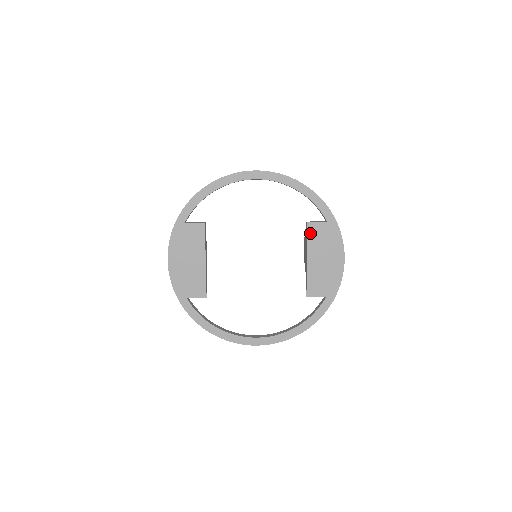
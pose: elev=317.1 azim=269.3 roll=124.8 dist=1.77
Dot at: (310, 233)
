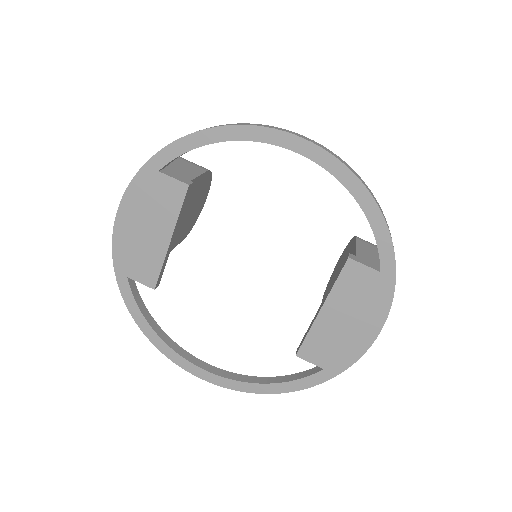
Dot at: (345, 275)
